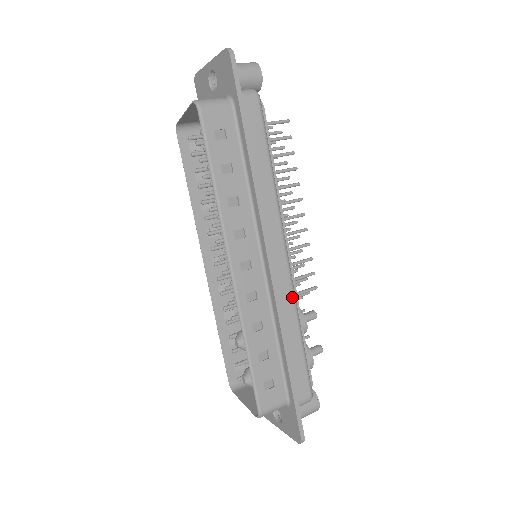
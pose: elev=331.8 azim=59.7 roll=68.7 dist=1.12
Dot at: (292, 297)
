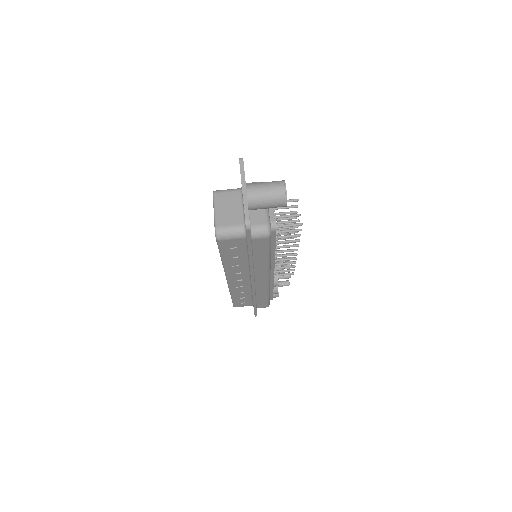
Dot at: (266, 289)
